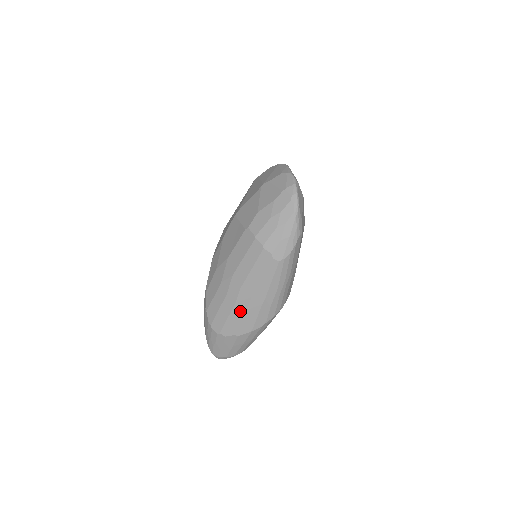
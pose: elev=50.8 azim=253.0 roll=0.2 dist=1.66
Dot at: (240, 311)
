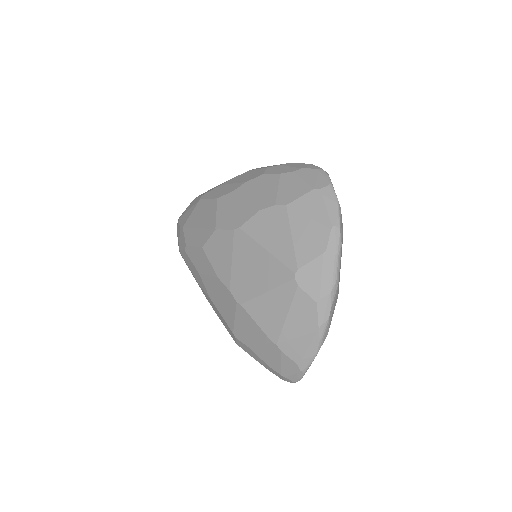
Dot at: occluded
